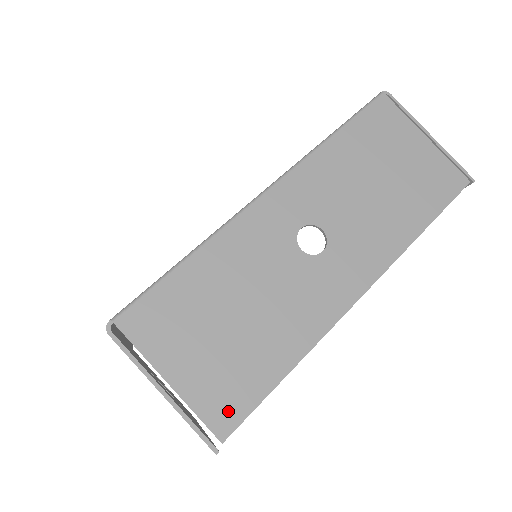
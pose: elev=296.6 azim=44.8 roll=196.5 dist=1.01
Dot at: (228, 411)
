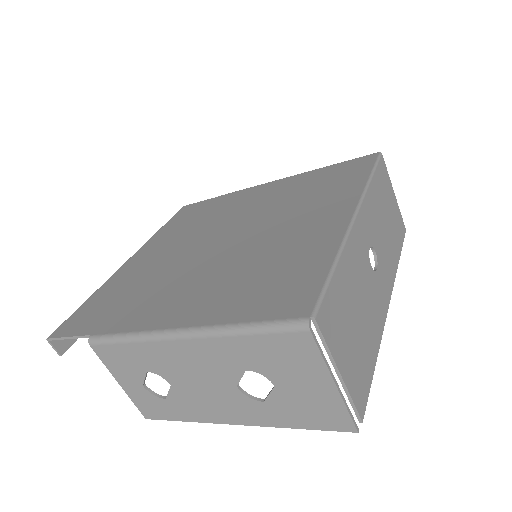
Dot at: (362, 395)
